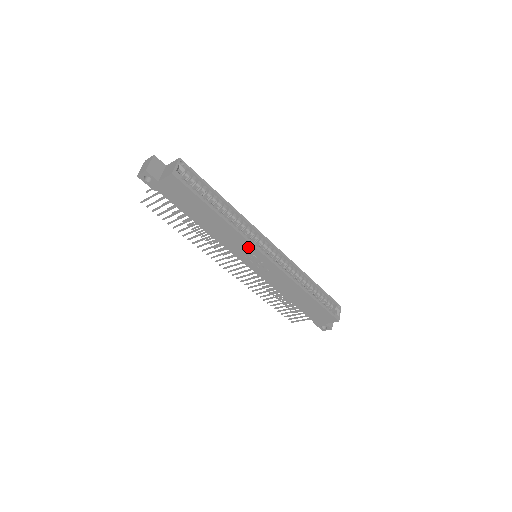
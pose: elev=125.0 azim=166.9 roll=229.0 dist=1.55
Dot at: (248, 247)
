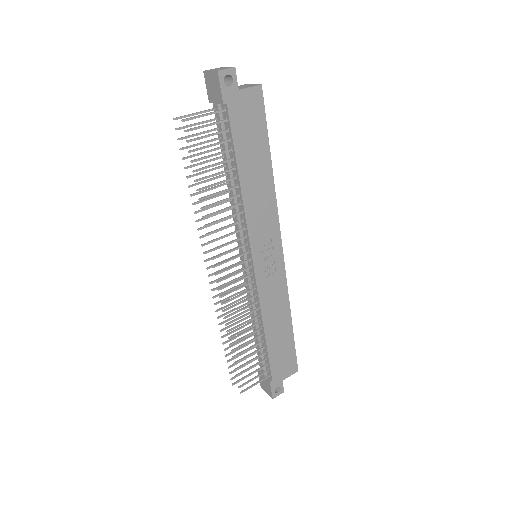
Dot at: (272, 227)
